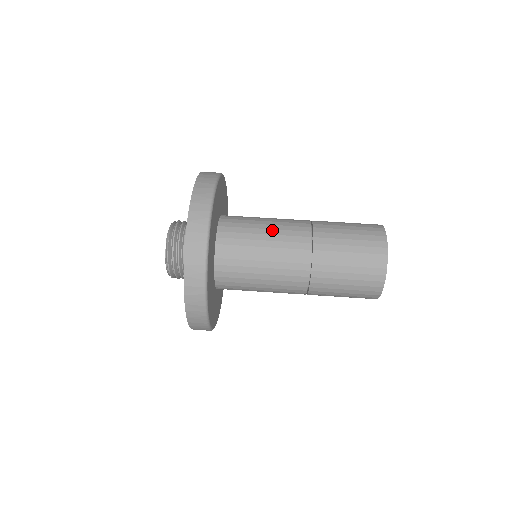
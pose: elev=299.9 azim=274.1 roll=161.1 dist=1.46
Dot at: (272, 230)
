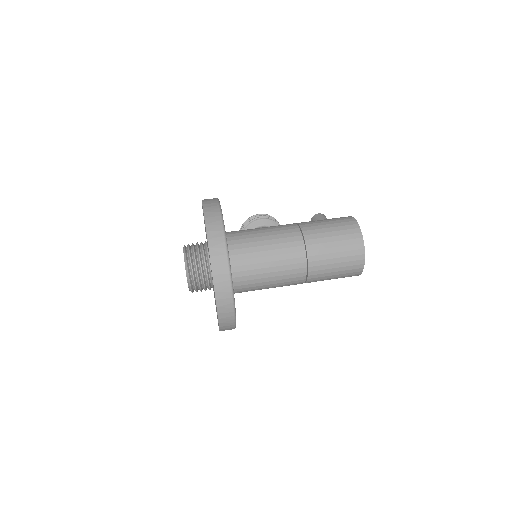
Dot at: (274, 256)
